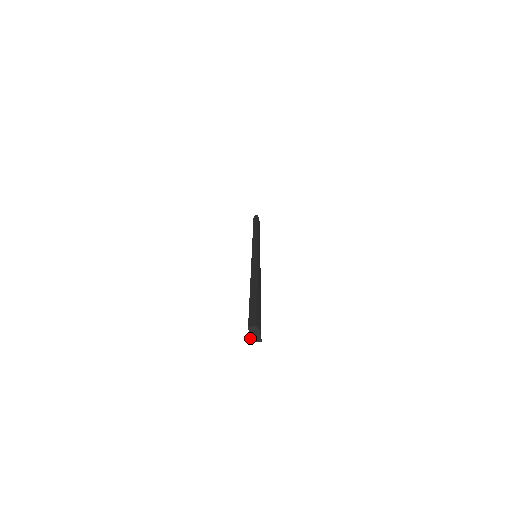
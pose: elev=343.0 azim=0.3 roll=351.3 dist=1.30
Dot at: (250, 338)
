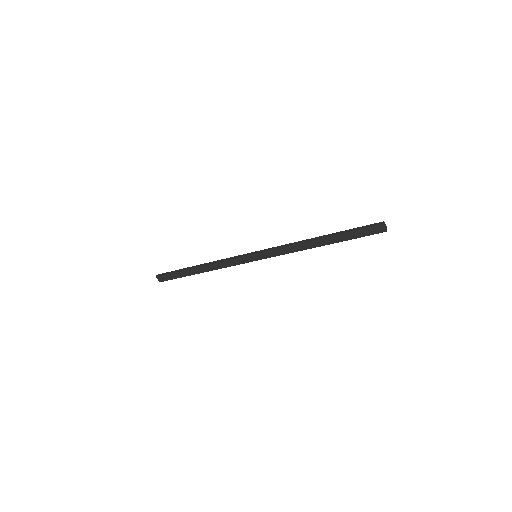
Dot at: (386, 229)
